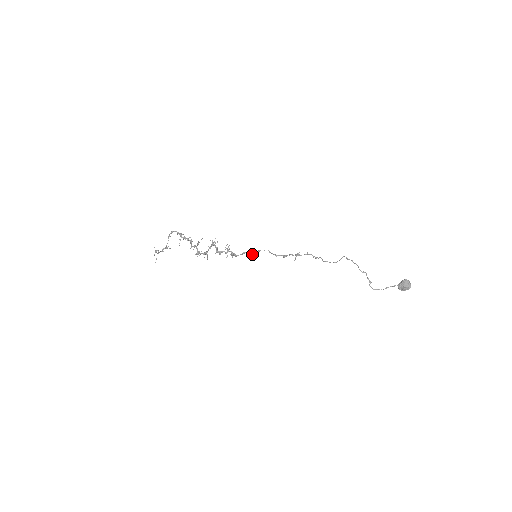
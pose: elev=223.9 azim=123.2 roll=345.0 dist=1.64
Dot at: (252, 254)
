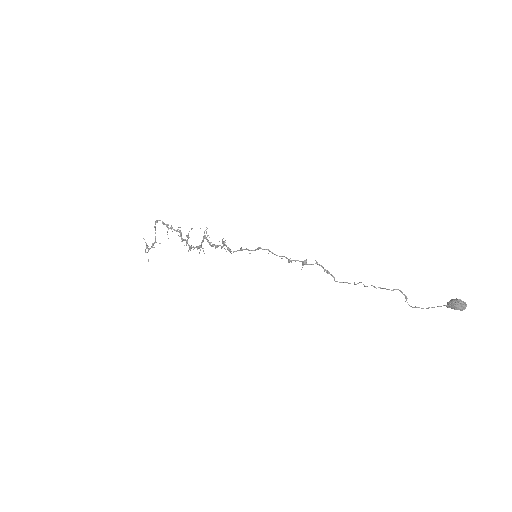
Dot at: occluded
